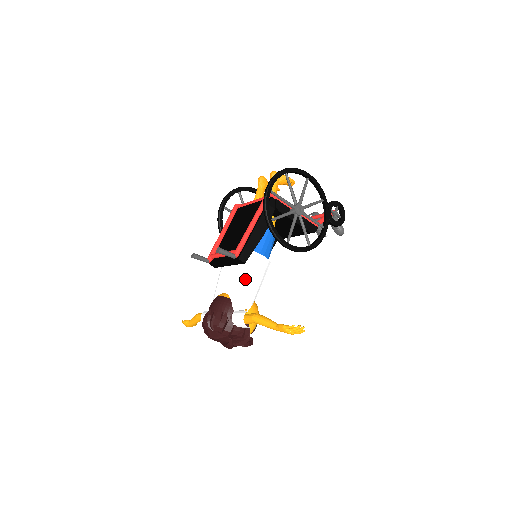
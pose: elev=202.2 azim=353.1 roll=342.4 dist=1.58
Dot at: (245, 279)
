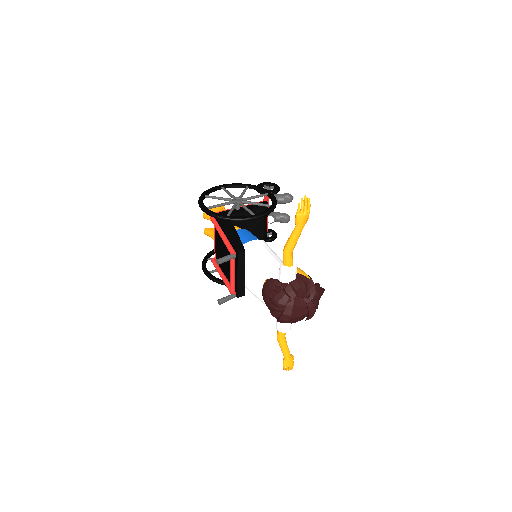
Dot at: (259, 259)
